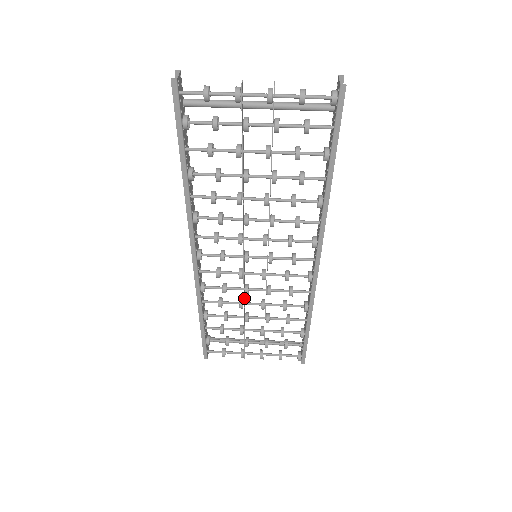
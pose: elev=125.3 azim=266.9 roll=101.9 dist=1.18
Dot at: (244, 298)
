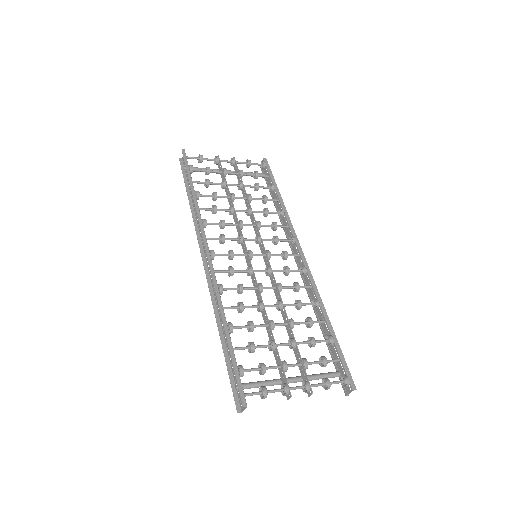
Dot at: (260, 300)
